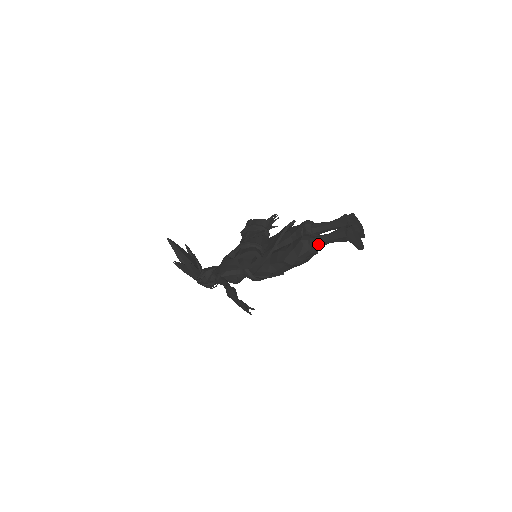
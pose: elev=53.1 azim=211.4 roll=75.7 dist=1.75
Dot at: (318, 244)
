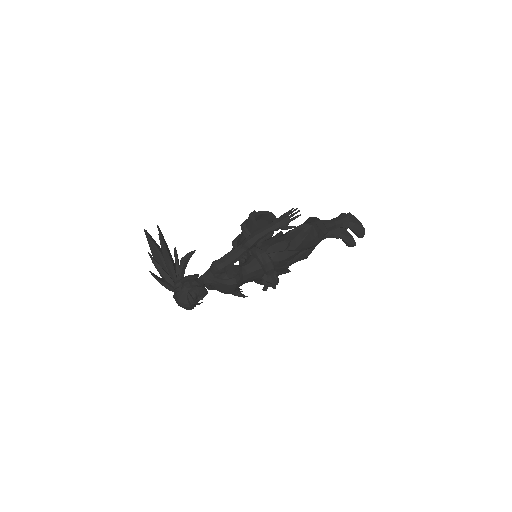
Dot at: (326, 223)
